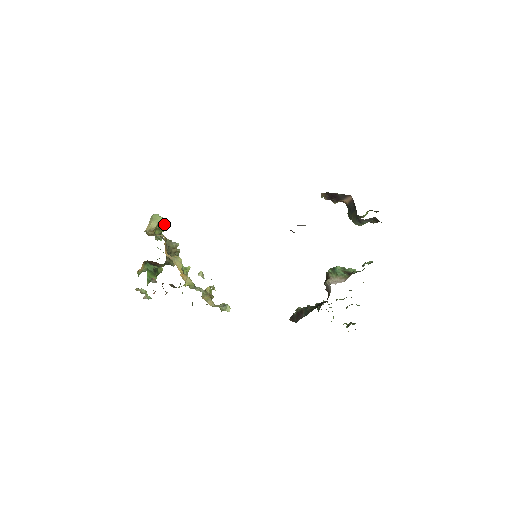
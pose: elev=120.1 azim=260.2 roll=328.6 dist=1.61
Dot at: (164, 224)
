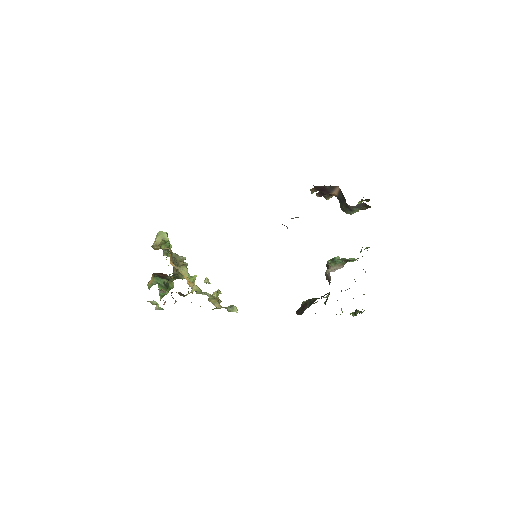
Dot at: (168, 238)
